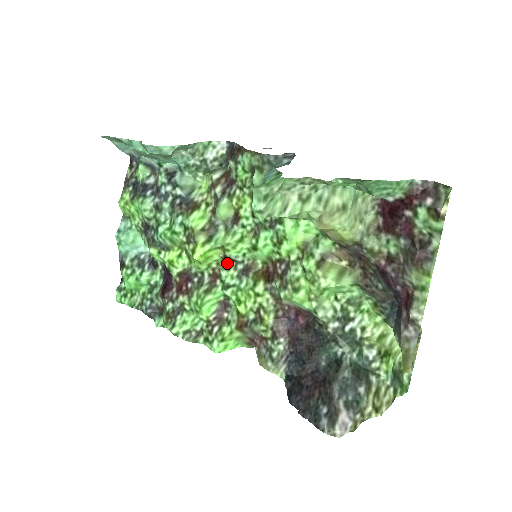
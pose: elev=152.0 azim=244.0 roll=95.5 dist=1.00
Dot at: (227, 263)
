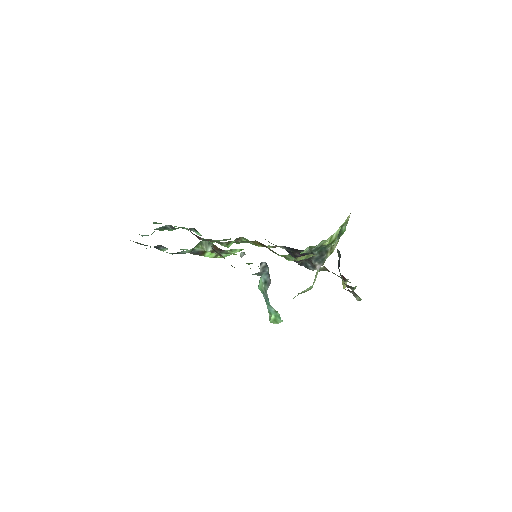
Dot at: occluded
